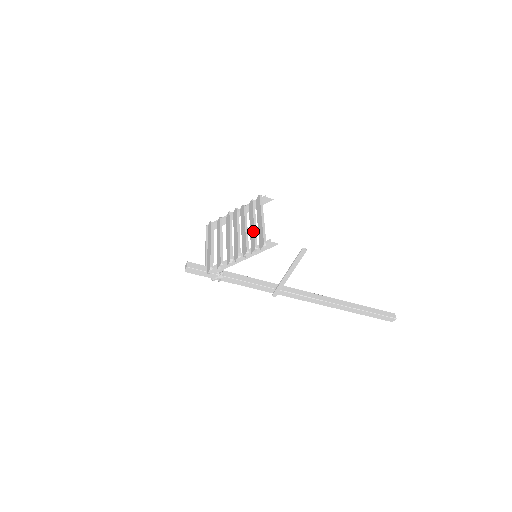
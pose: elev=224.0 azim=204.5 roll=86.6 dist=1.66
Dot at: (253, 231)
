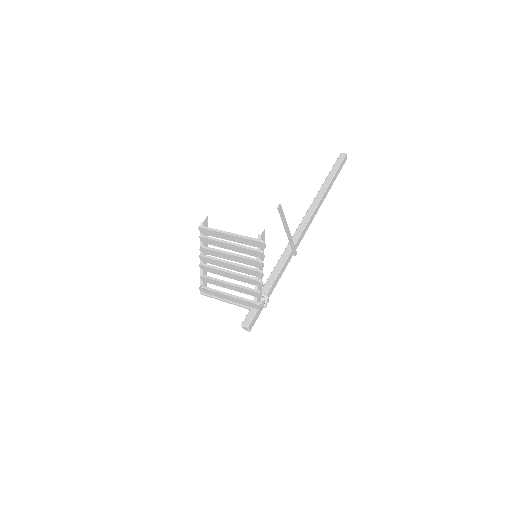
Dot at: (239, 248)
